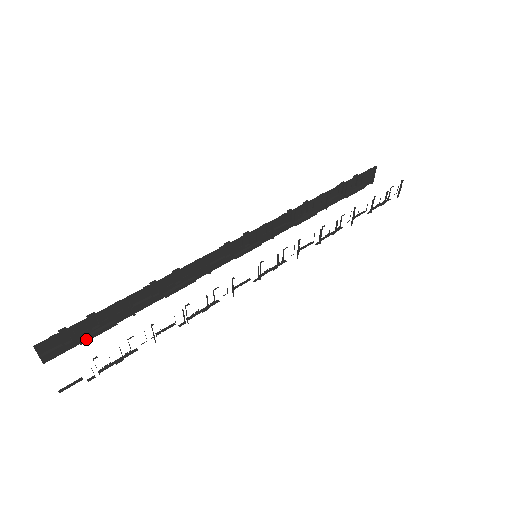
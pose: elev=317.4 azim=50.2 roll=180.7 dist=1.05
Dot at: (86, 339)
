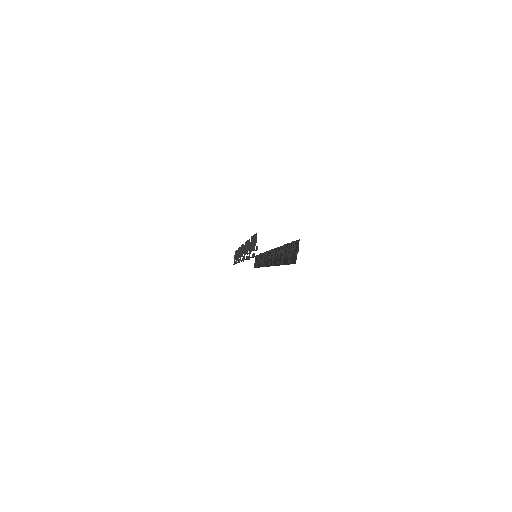
Dot at: (254, 254)
